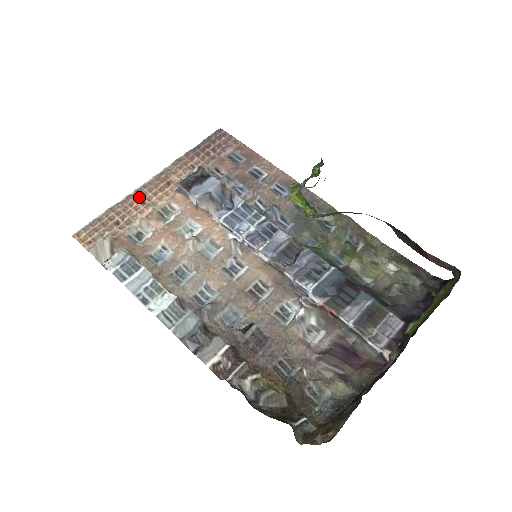
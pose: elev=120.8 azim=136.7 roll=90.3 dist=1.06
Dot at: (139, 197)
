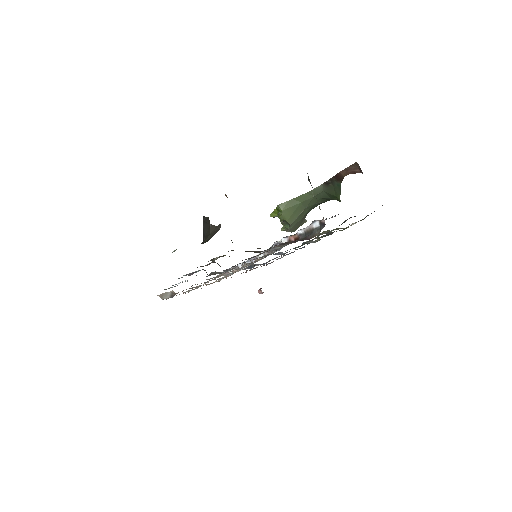
Dot at: occluded
